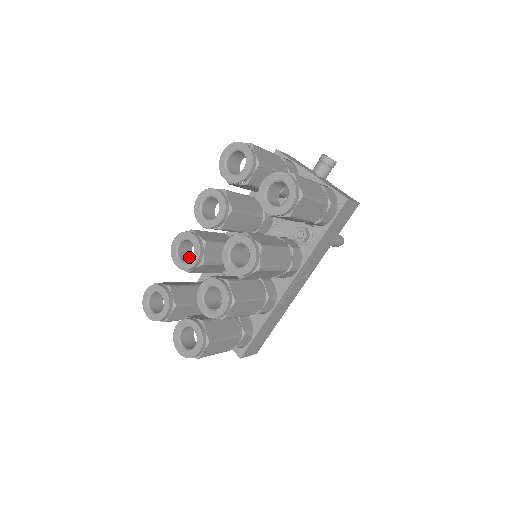
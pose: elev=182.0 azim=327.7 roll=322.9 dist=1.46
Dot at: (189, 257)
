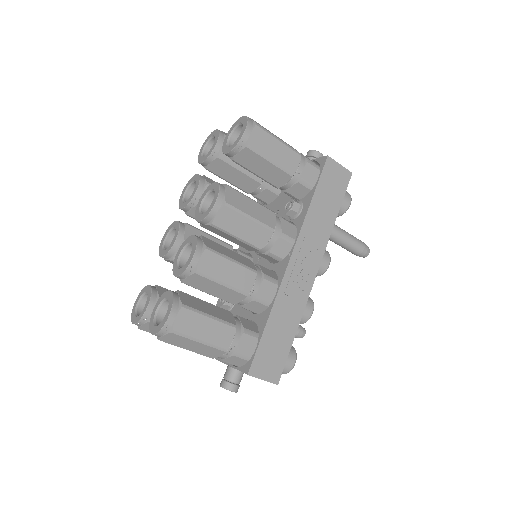
Dot at: occluded
